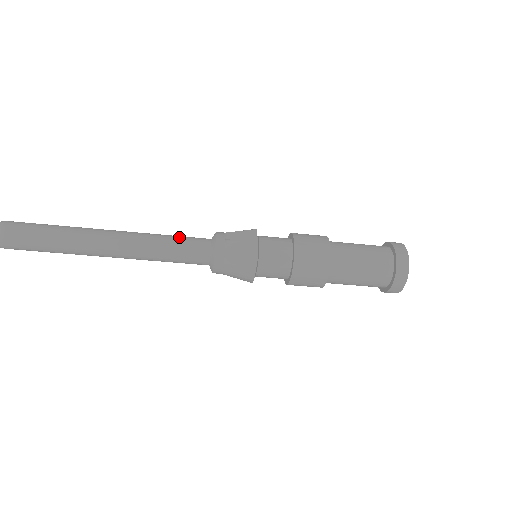
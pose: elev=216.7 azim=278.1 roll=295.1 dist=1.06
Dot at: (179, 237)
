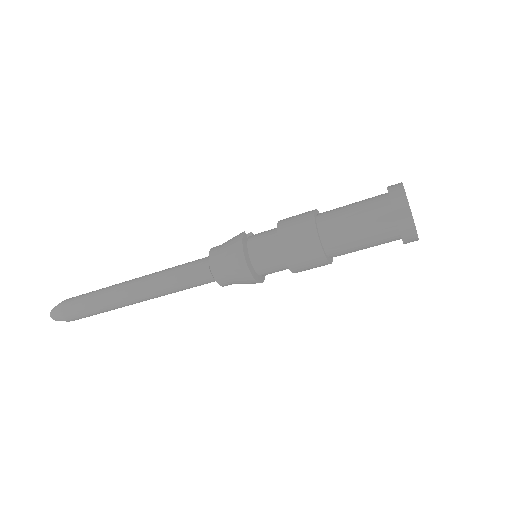
Dot at: (186, 263)
